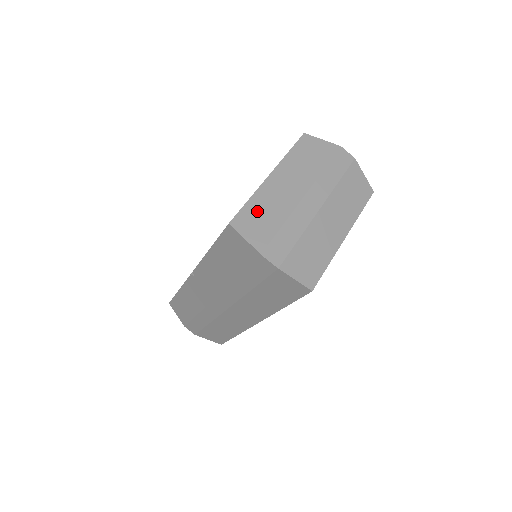
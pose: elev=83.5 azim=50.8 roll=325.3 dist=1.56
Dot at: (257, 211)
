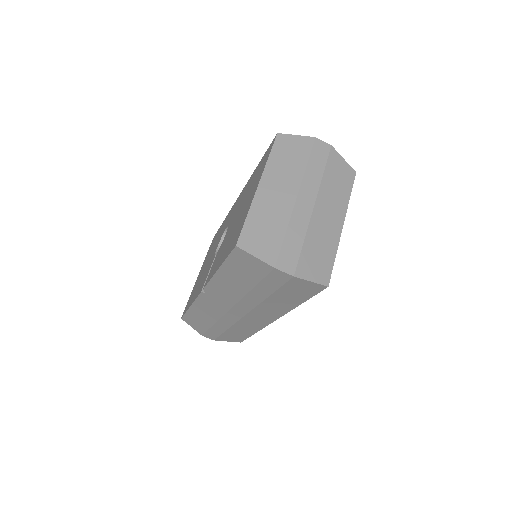
Dot at: (258, 226)
